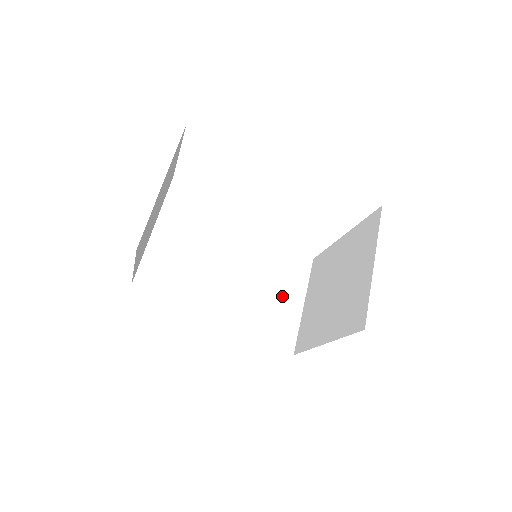
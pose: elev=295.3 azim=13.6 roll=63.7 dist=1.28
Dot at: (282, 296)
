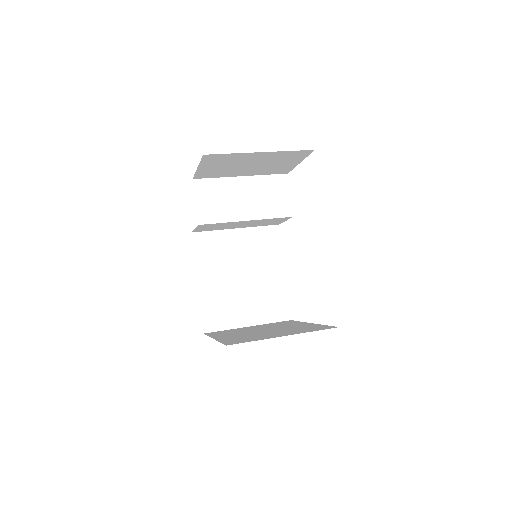
Dot at: (247, 305)
